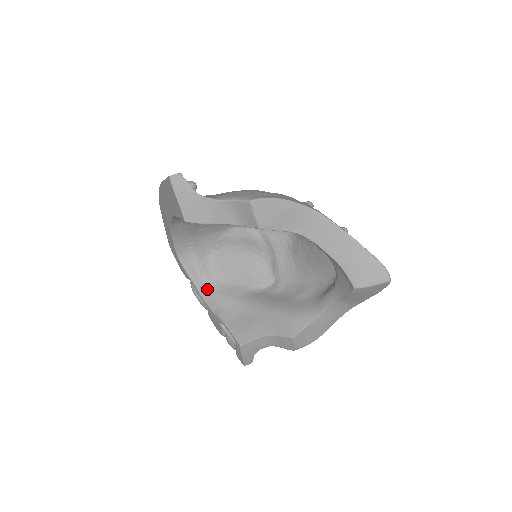
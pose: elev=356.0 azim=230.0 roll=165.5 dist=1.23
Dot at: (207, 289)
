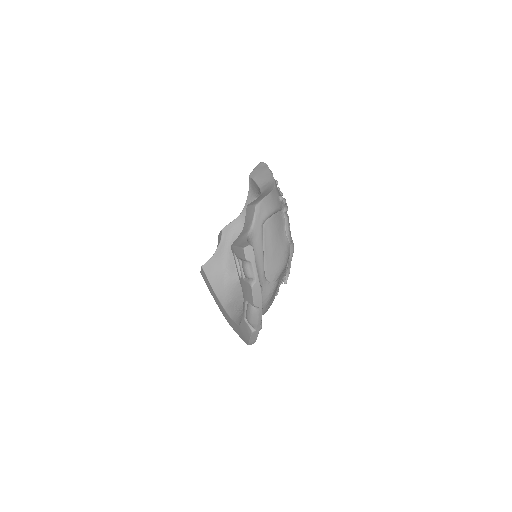
Dot at: occluded
